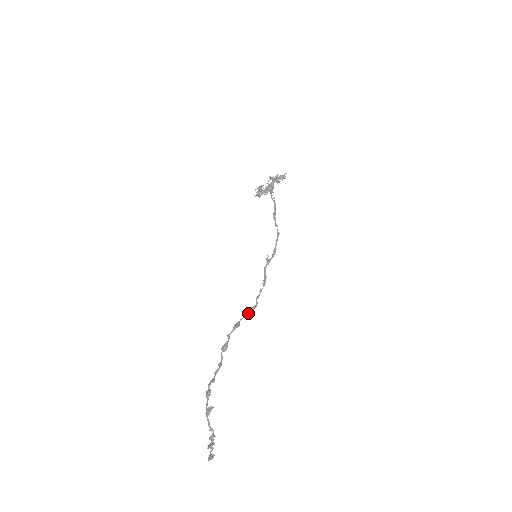
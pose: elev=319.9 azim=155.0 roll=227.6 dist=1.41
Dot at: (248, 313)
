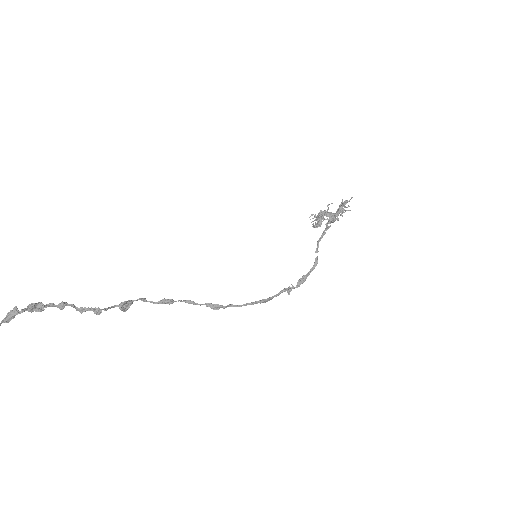
Dot at: occluded
